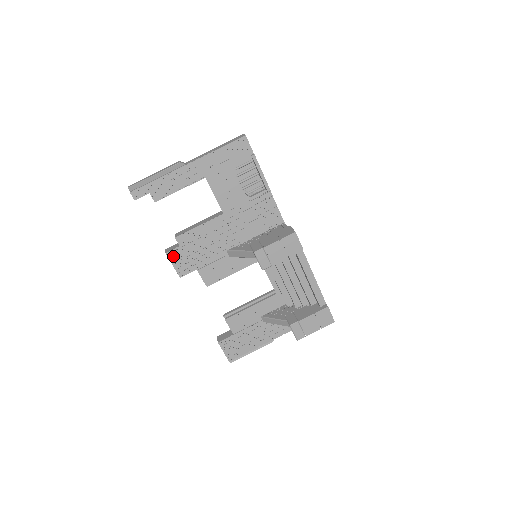
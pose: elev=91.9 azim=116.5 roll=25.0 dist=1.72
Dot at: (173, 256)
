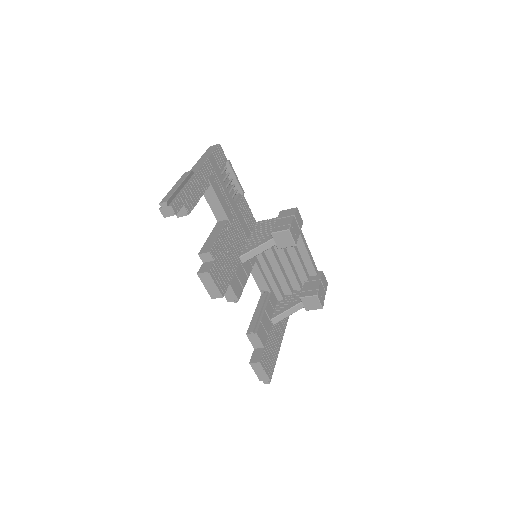
Dot at: (213, 273)
